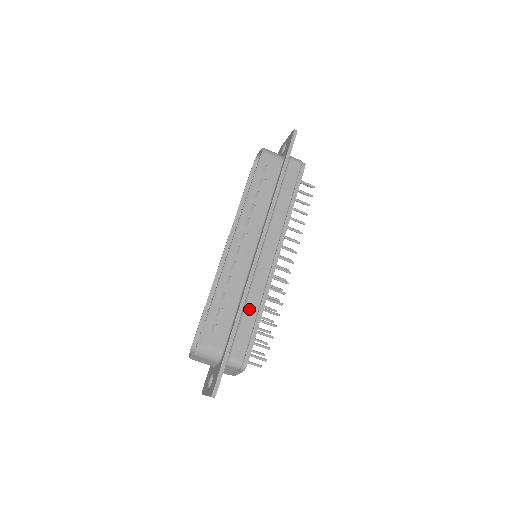
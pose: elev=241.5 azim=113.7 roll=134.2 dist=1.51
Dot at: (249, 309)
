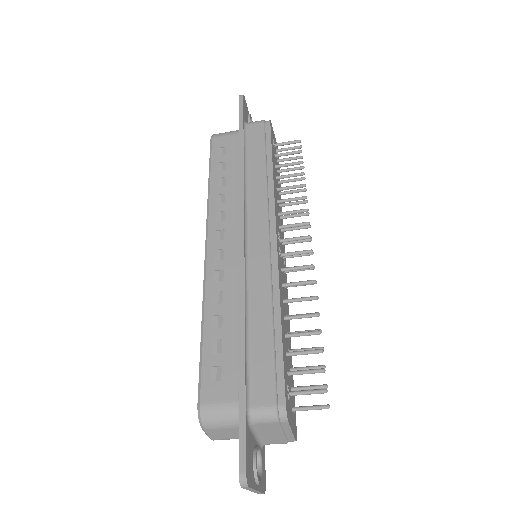
Dot at: (257, 322)
